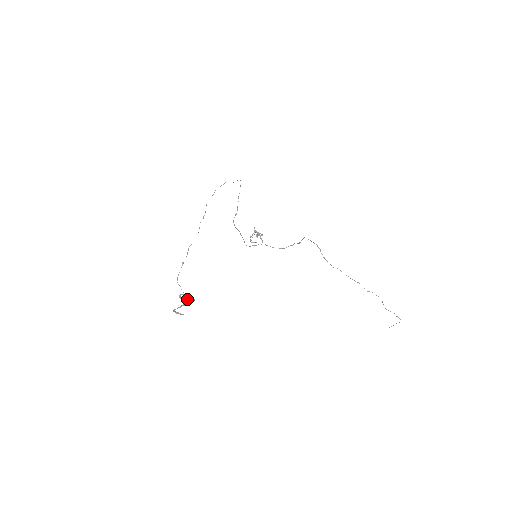
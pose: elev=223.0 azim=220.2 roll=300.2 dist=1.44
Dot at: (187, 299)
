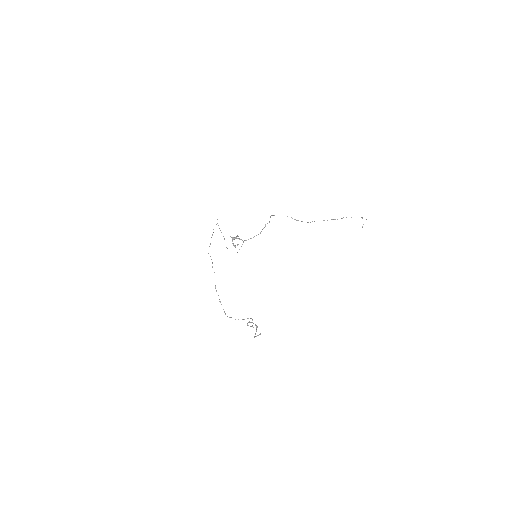
Dot at: (251, 322)
